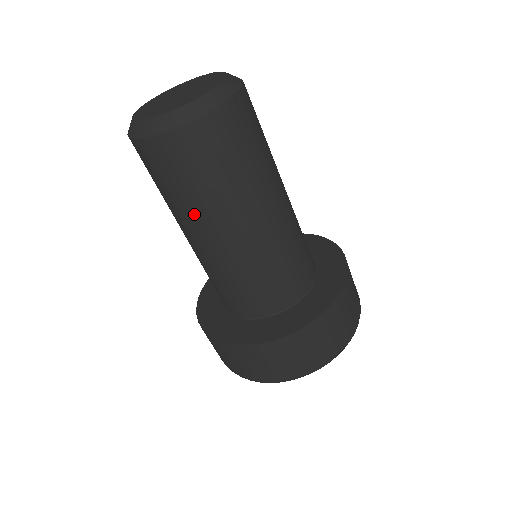
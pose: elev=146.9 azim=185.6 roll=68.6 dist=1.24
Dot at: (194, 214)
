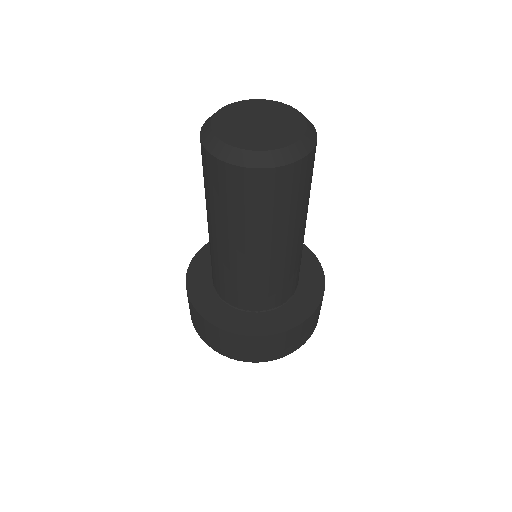
Dot at: (267, 231)
